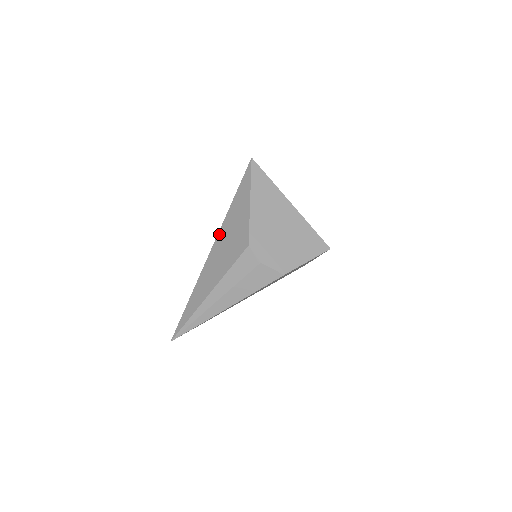
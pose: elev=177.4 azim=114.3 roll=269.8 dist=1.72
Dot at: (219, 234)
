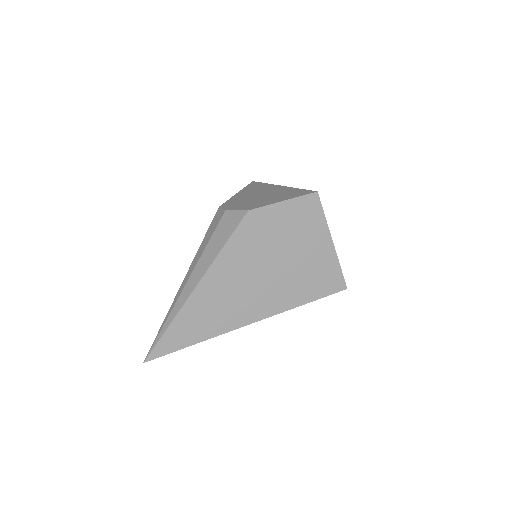
Dot at: occluded
